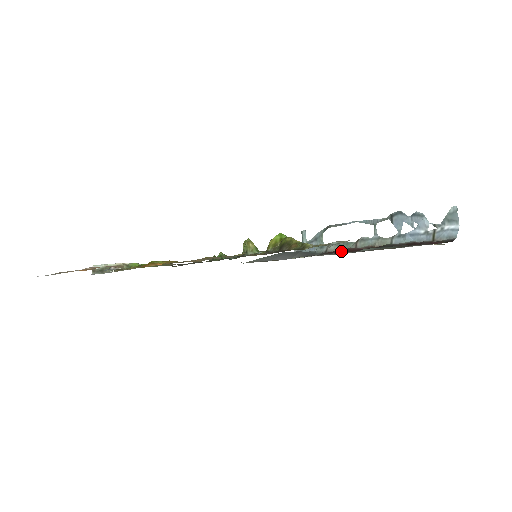
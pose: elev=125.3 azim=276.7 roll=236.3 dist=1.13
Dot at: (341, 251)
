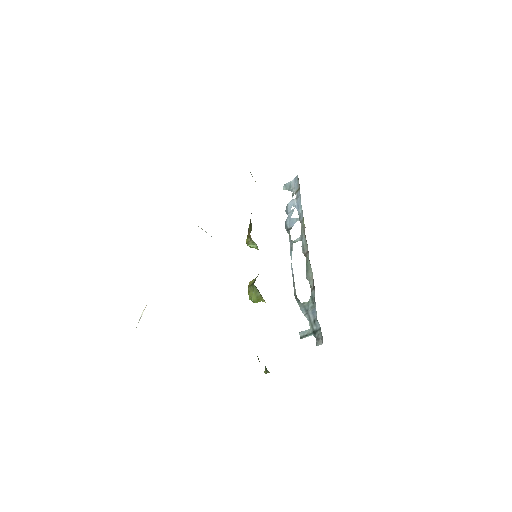
Dot at: occluded
